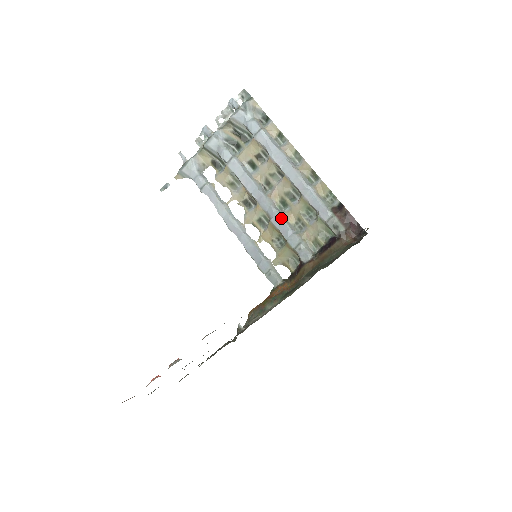
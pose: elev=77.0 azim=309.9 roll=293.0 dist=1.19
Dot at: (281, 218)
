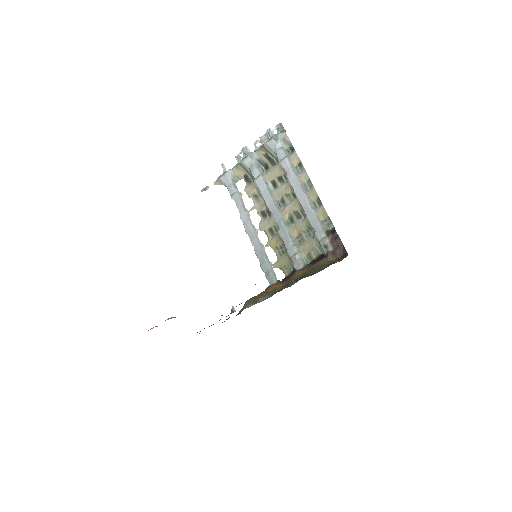
Dot at: (286, 231)
